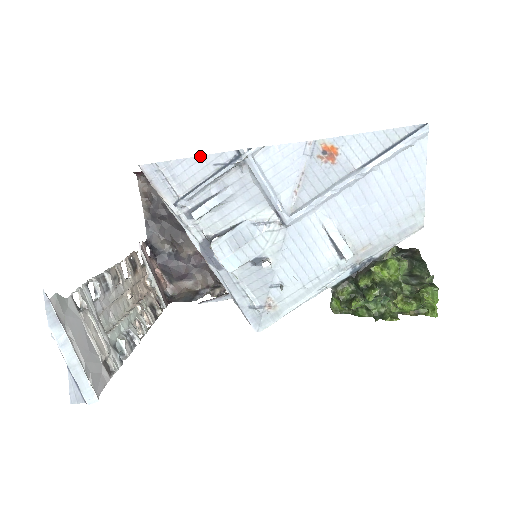
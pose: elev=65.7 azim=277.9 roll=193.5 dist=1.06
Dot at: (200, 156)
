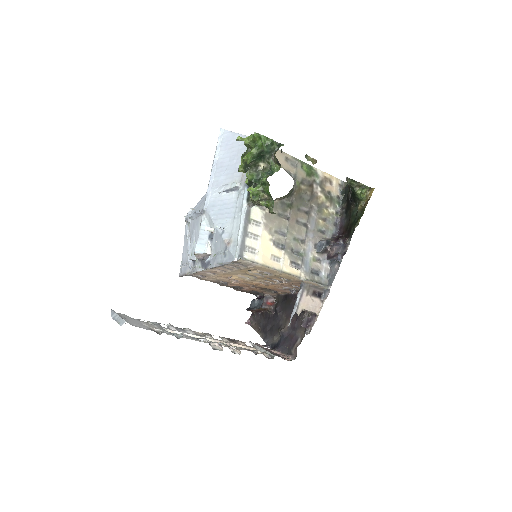
Dot at: (184, 242)
